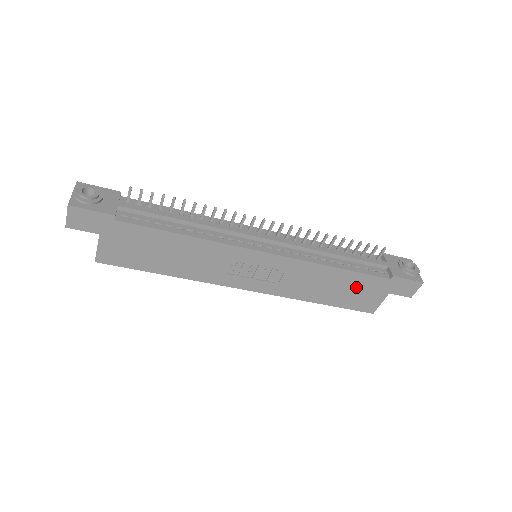
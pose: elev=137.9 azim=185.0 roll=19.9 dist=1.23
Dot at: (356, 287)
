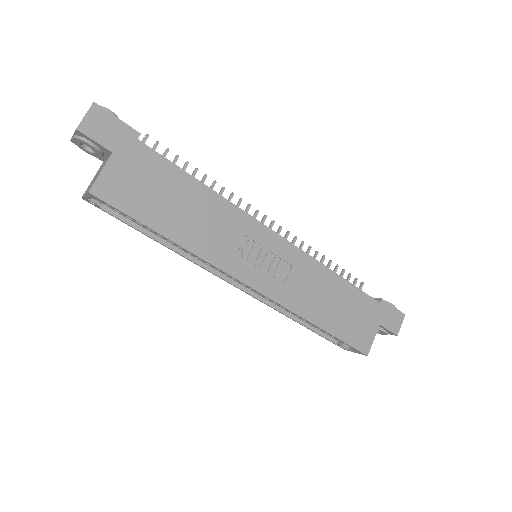
Dot at: (353, 308)
